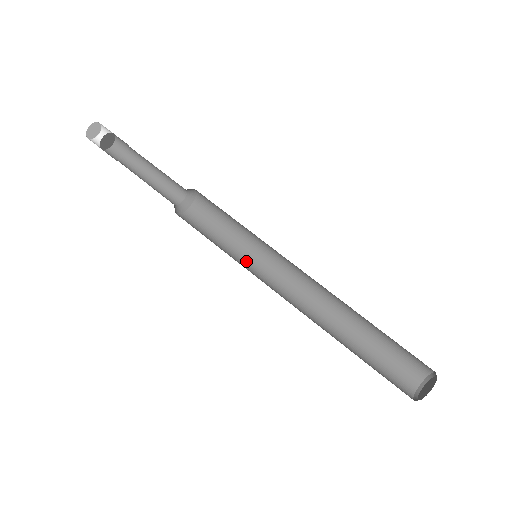
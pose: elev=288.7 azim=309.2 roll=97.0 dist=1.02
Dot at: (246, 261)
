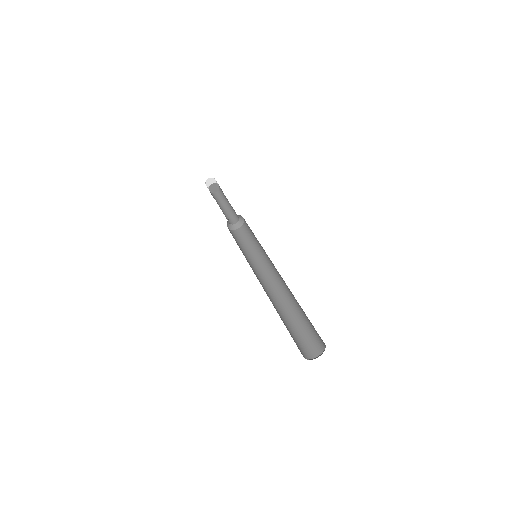
Dot at: (258, 259)
